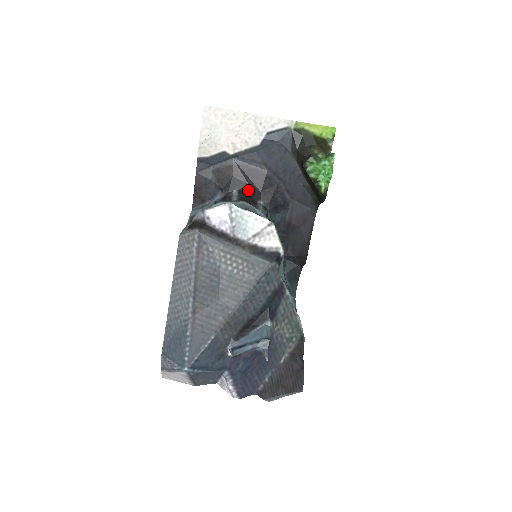
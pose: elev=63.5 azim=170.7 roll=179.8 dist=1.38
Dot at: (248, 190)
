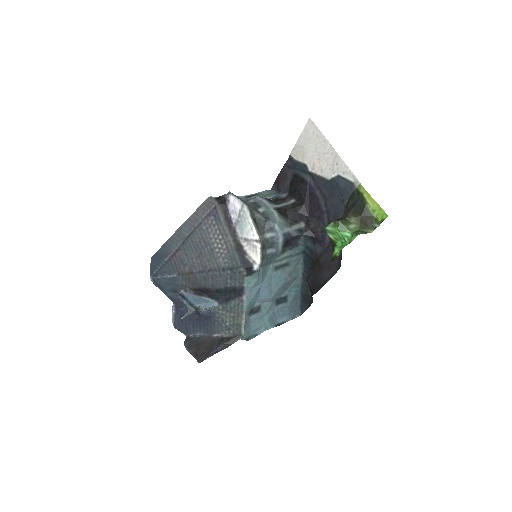
Dot at: (300, 207)
